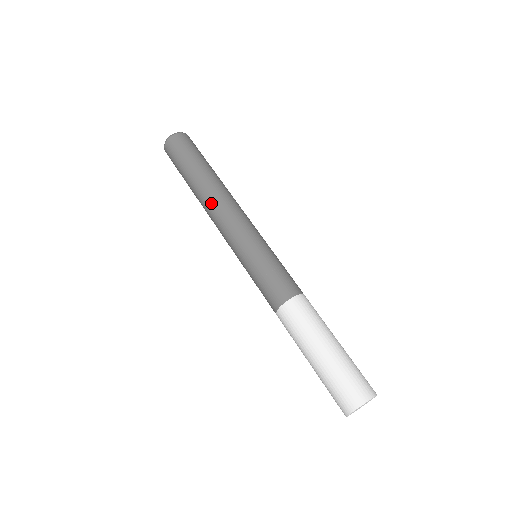
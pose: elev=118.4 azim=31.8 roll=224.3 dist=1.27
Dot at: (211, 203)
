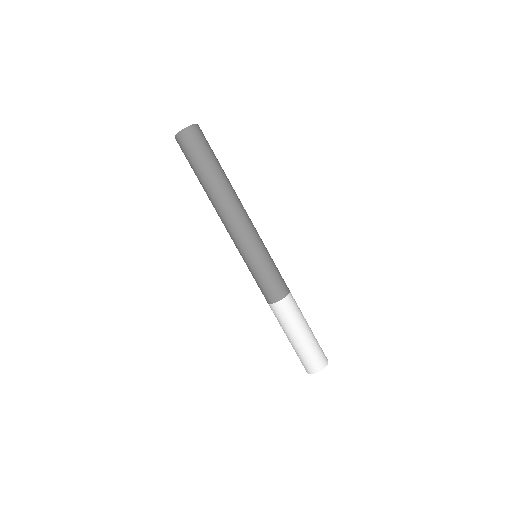
Dot at: (217, 213)
